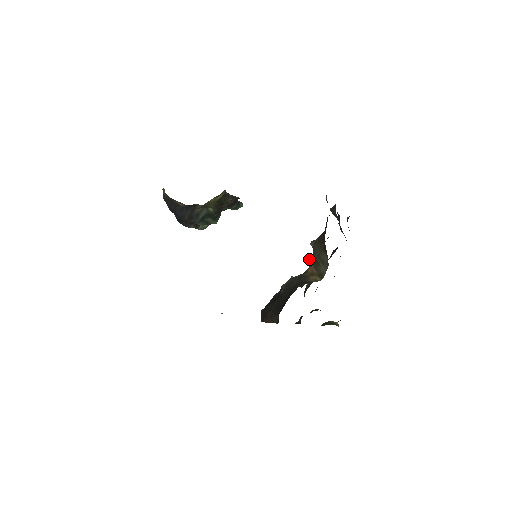
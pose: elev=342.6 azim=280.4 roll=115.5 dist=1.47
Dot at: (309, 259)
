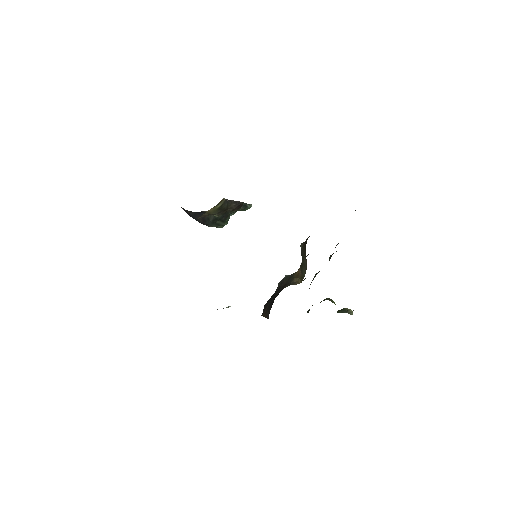
Dot at: occluded
